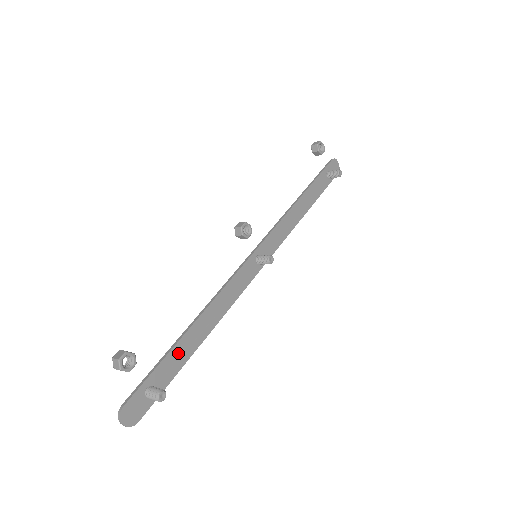
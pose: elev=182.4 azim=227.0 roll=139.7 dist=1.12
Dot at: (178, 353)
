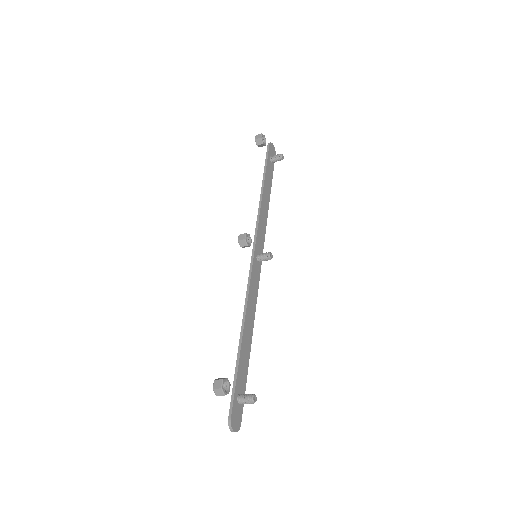
Dot at: (243, 360)
